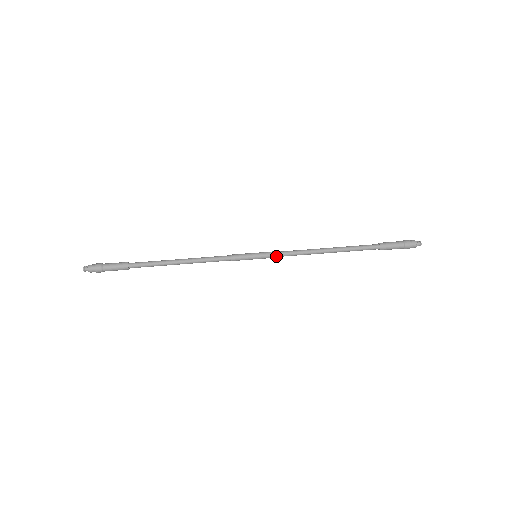
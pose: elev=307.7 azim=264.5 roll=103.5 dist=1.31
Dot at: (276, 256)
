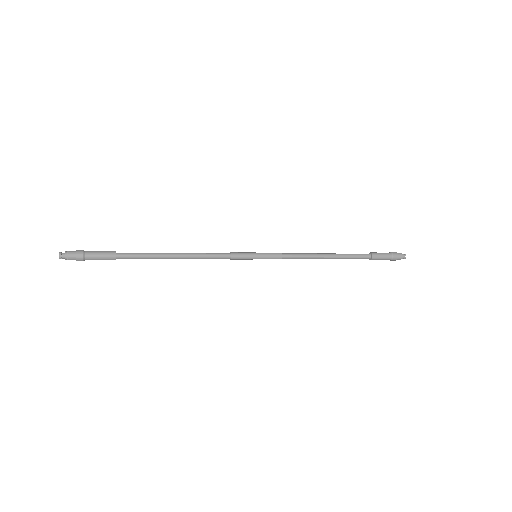
Dot at: (277, 256)
